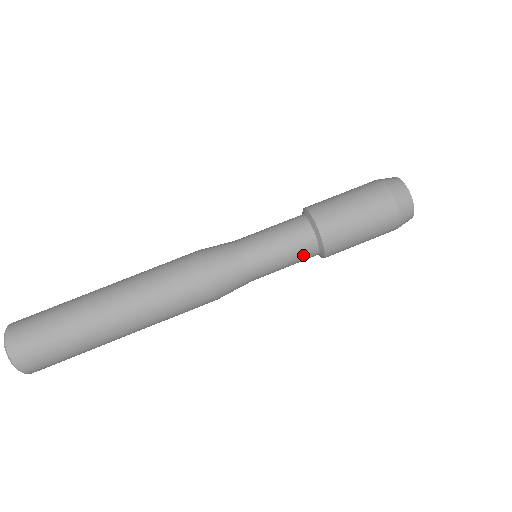
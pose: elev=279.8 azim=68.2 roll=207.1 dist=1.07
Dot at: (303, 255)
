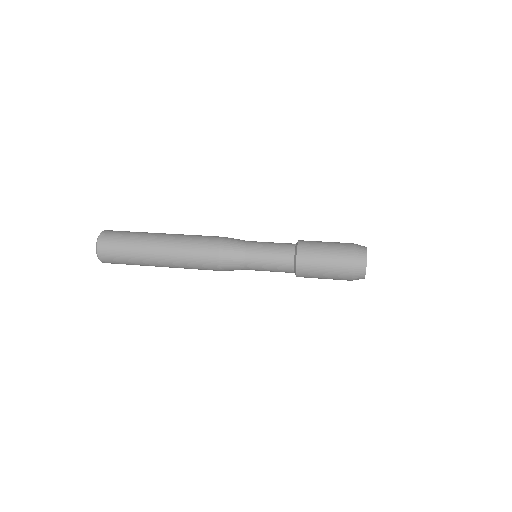
Dot at: (284, 246)
